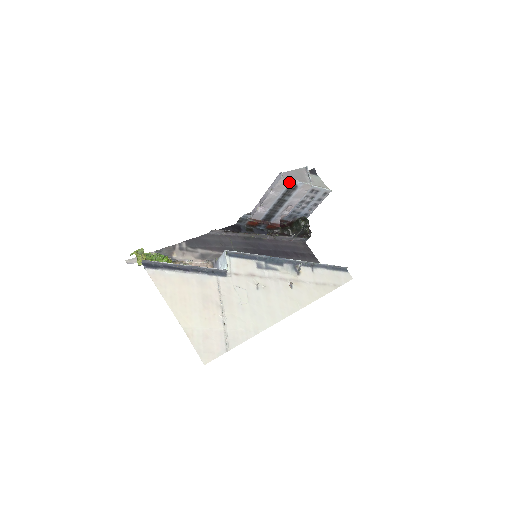
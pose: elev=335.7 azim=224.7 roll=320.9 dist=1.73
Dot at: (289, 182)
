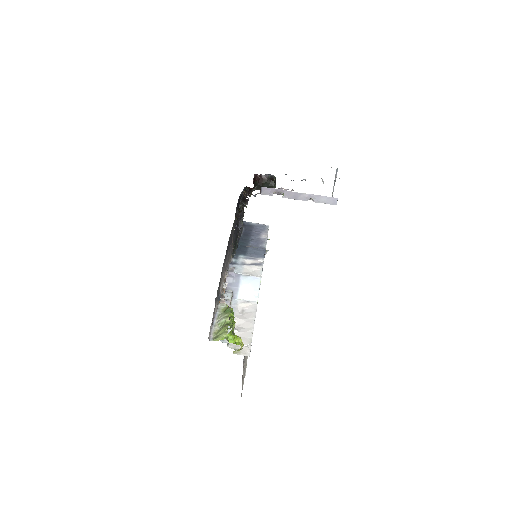
Dot at: occluded
